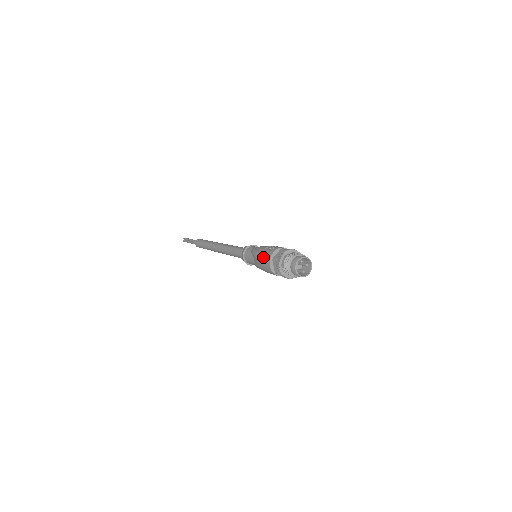
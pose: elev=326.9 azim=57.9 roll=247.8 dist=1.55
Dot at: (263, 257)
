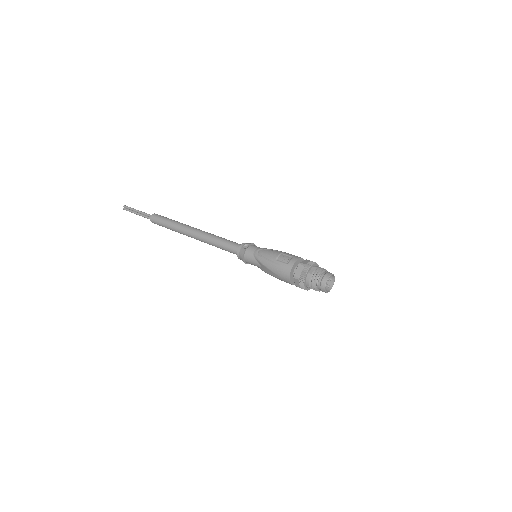
Dot at: (278, 271)
